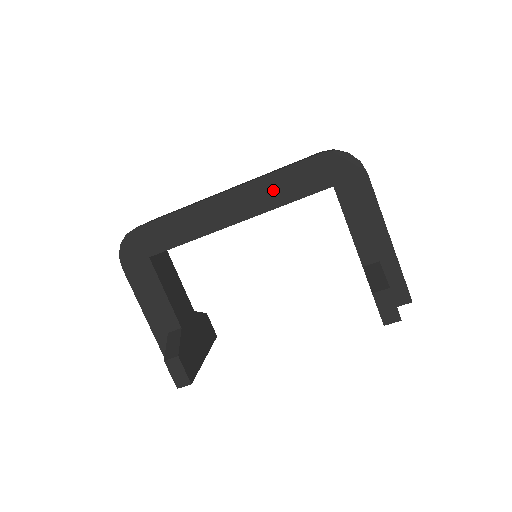
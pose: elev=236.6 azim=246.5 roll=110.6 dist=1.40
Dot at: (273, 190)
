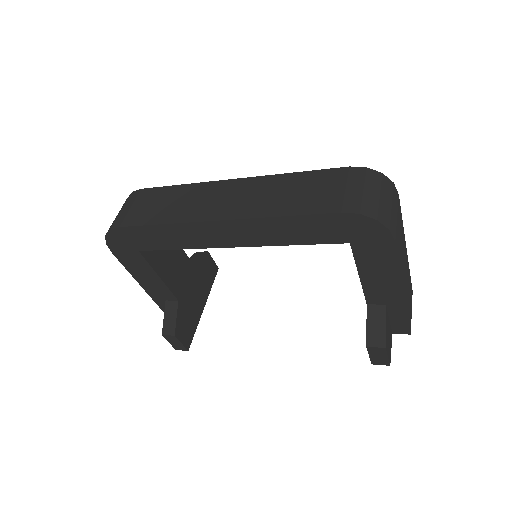
Dot at: (277, 231)
